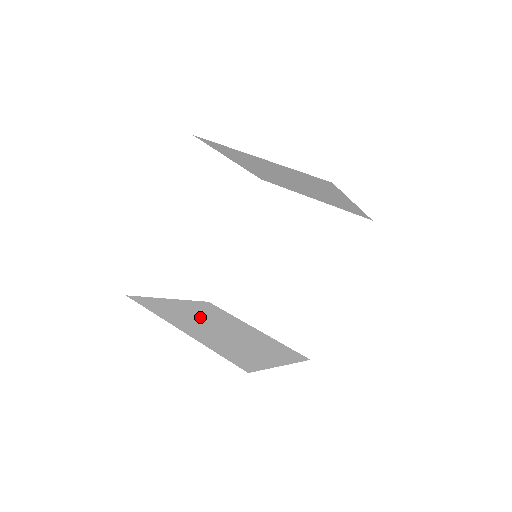
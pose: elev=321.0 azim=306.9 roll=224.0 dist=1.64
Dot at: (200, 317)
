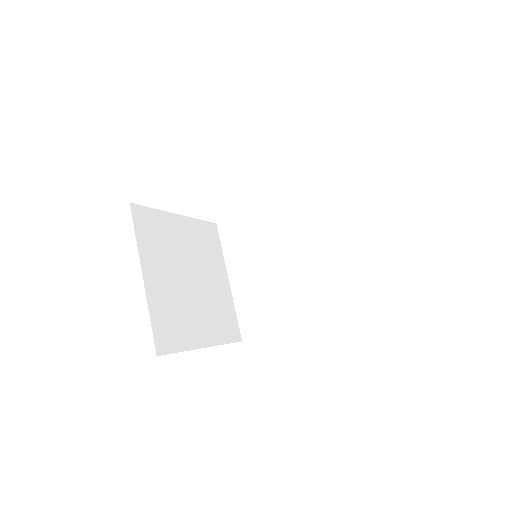
Dot at: (183, 253)
